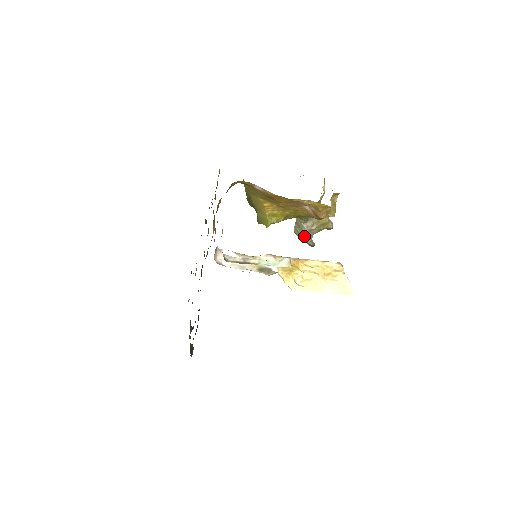
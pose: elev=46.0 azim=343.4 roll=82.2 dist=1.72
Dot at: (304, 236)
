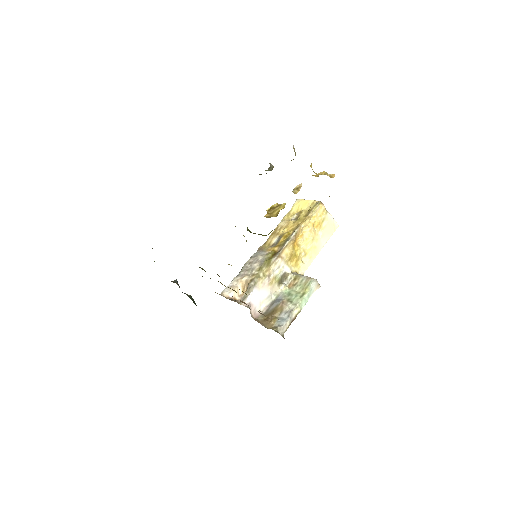
Dot at: occluded
